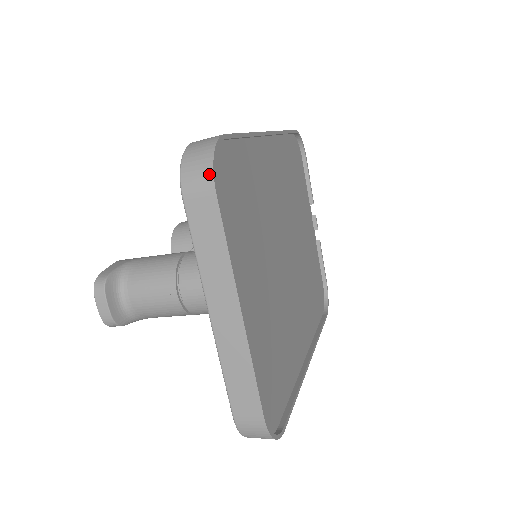
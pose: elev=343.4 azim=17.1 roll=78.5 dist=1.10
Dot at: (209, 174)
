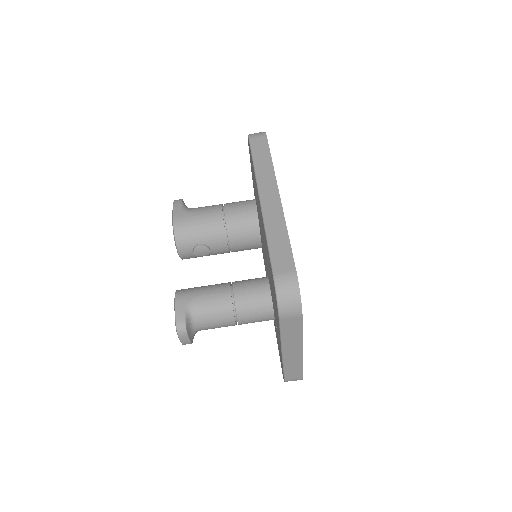
Dot at: (299, 309)
